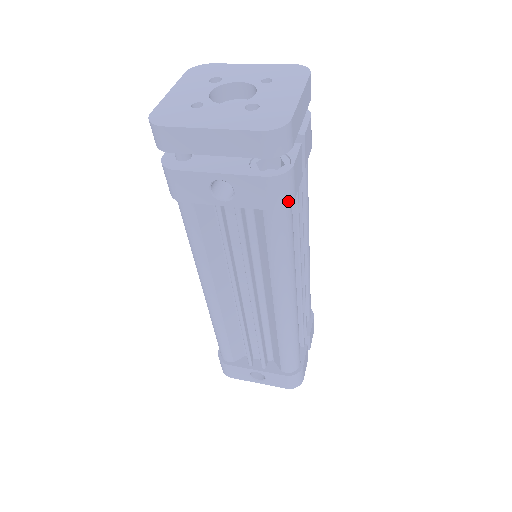
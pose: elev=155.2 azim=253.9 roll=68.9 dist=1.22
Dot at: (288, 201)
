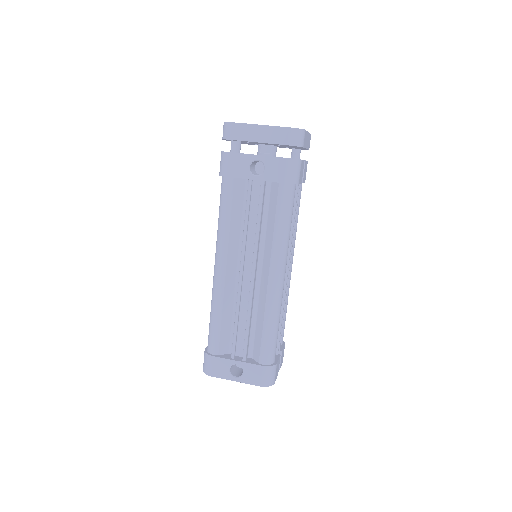
Dot at: (295, 181)
